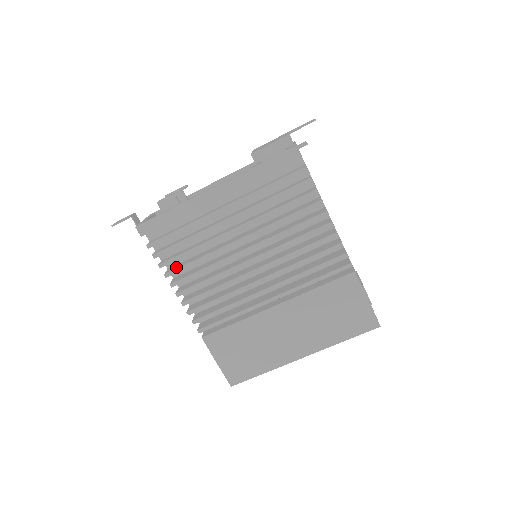
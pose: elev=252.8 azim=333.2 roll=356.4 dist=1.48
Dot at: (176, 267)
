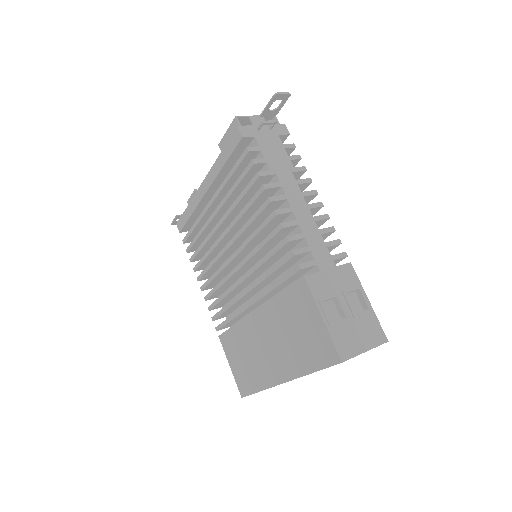
Dot at: occluded
